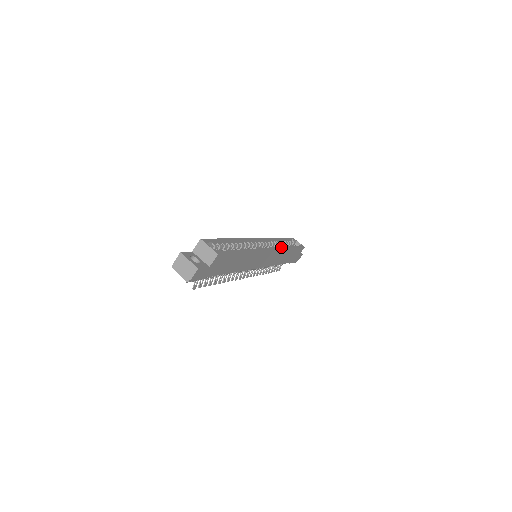
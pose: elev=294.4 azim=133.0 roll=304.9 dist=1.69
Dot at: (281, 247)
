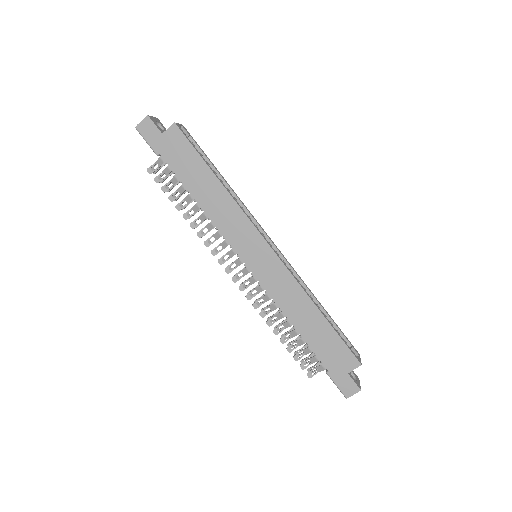
Dot at: (298, 281)
